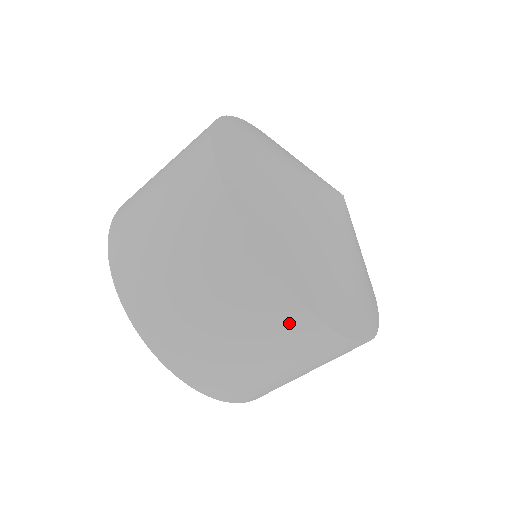
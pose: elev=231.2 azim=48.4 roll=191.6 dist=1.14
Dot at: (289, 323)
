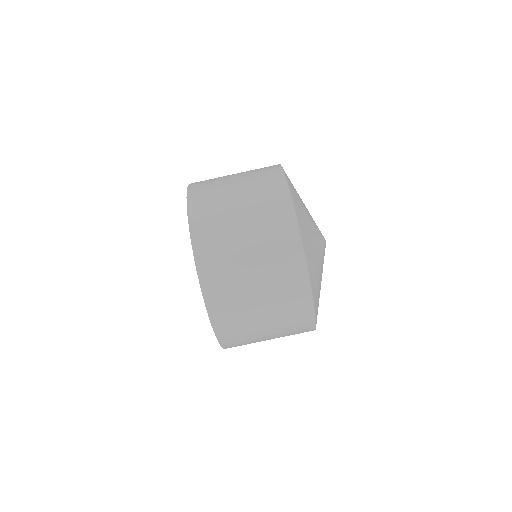
Dot at: (272, 185)
